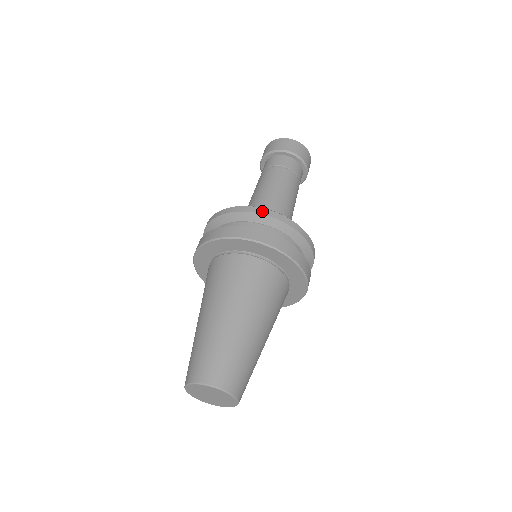
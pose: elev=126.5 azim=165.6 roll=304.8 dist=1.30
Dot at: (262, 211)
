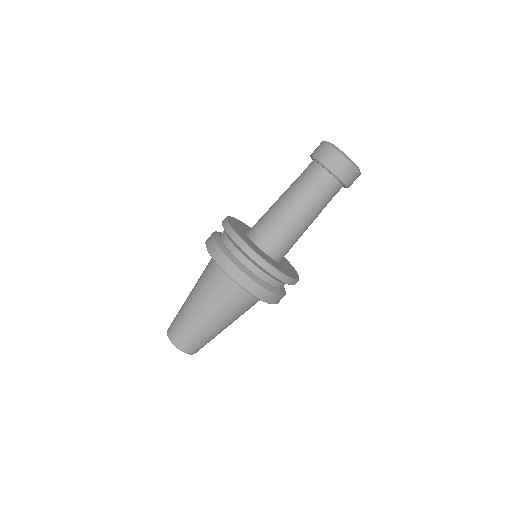
Dot at: (266, 267)
